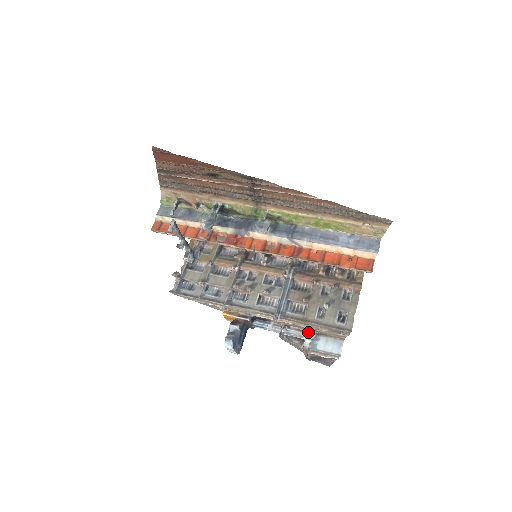
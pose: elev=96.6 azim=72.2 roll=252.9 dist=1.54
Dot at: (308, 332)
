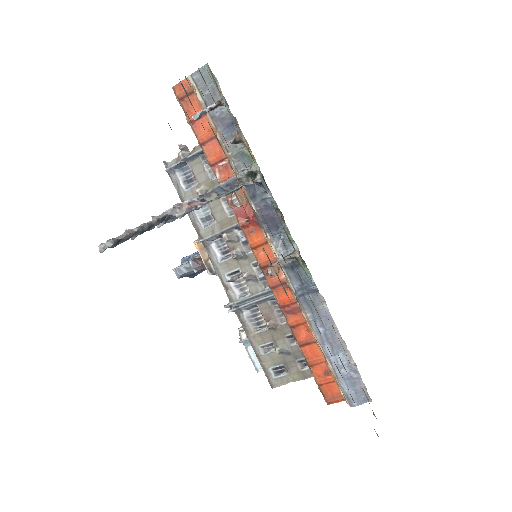
Dot at: occluded
